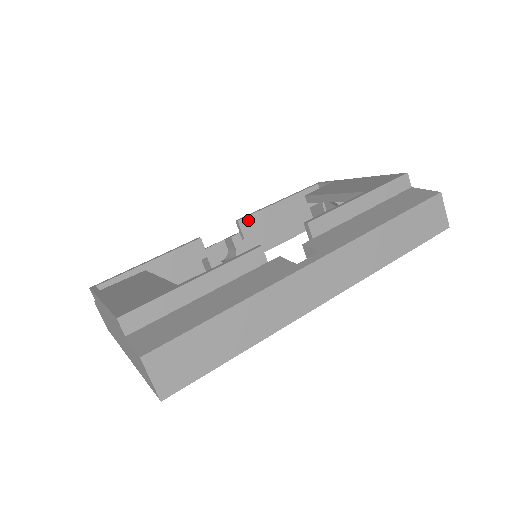
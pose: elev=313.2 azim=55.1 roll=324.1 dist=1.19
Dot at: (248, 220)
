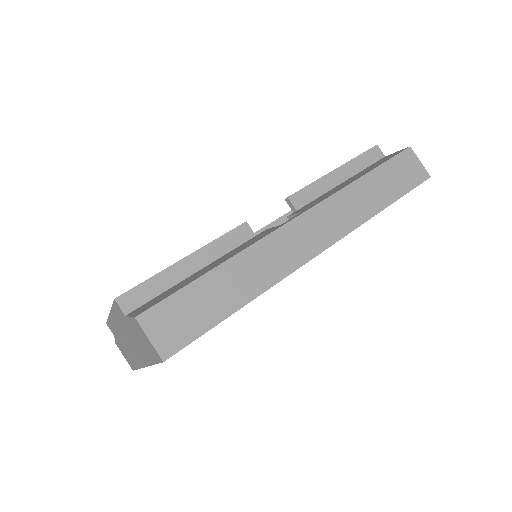
Dot at: occluded
